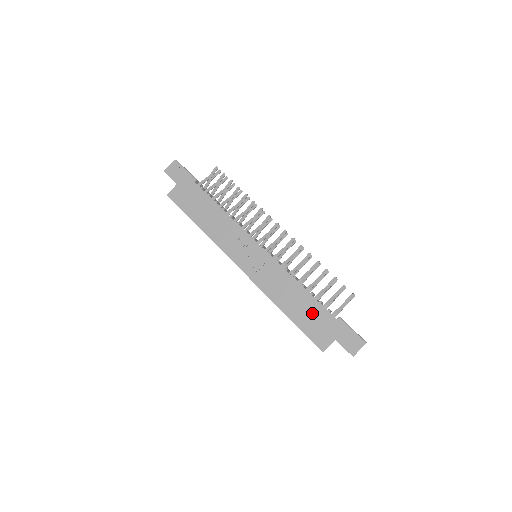
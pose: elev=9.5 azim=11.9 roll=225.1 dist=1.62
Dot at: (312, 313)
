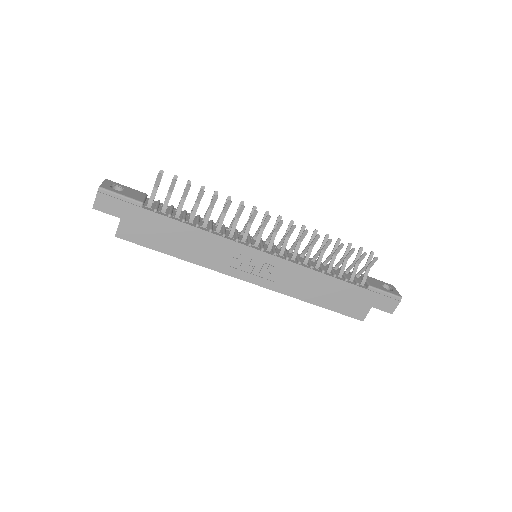
Dot at: (342, 294)
